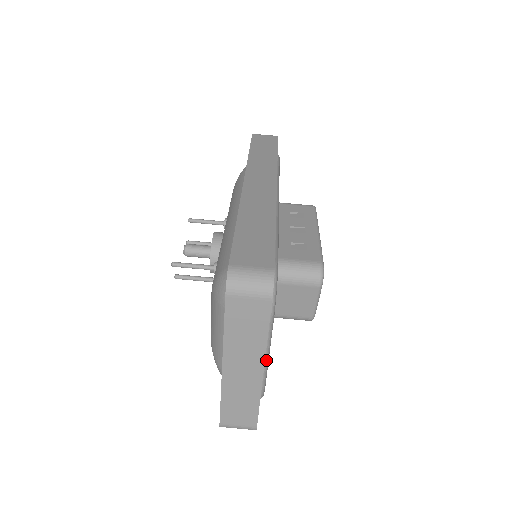
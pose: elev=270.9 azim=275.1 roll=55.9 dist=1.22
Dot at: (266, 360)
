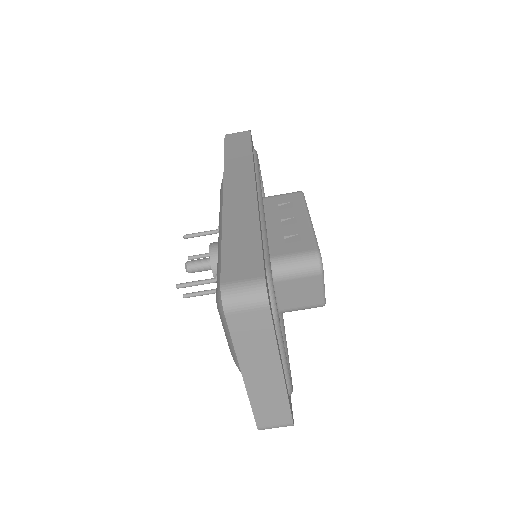
Dot at: (284, 360)
